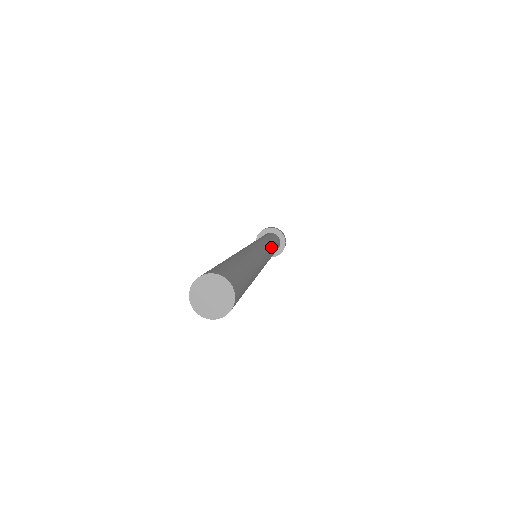
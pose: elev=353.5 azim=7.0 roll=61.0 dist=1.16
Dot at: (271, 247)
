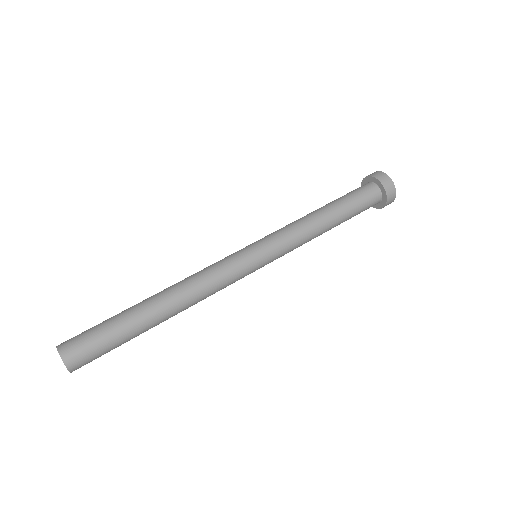
Dot at: occluded
